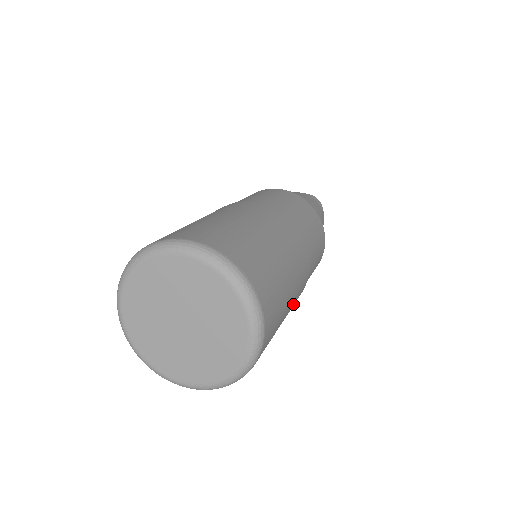
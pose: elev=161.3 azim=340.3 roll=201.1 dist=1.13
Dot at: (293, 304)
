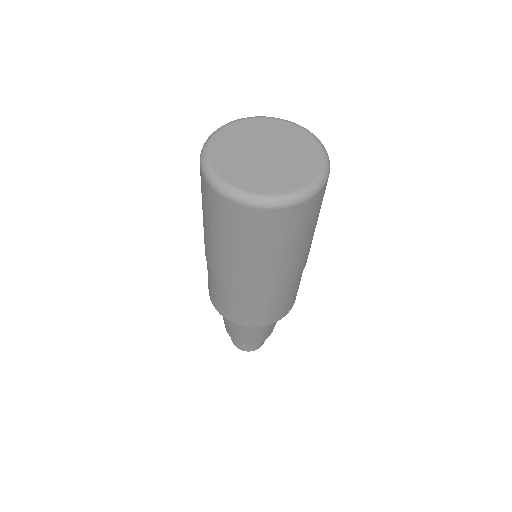
Dot at: occluded
